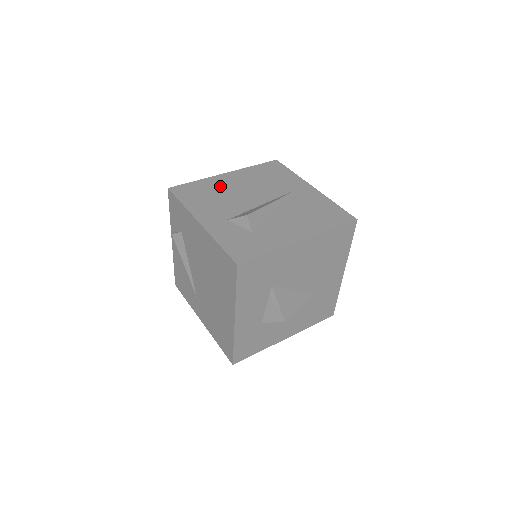
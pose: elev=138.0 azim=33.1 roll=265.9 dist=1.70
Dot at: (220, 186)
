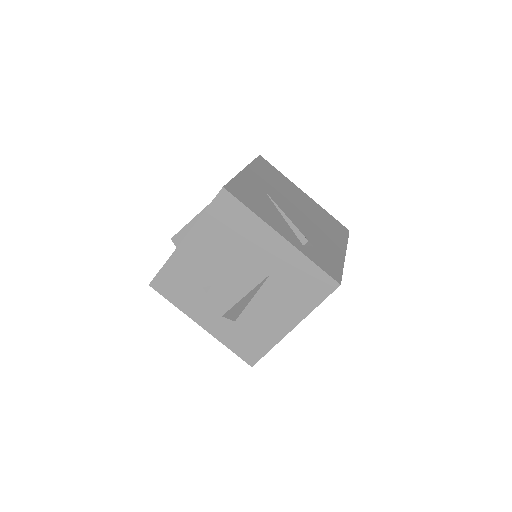
Dot at: occluded
